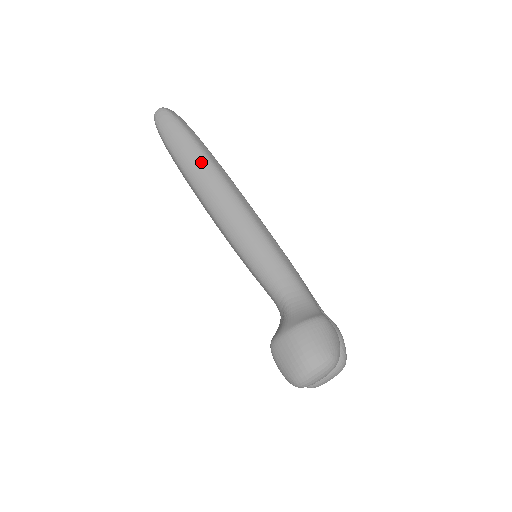
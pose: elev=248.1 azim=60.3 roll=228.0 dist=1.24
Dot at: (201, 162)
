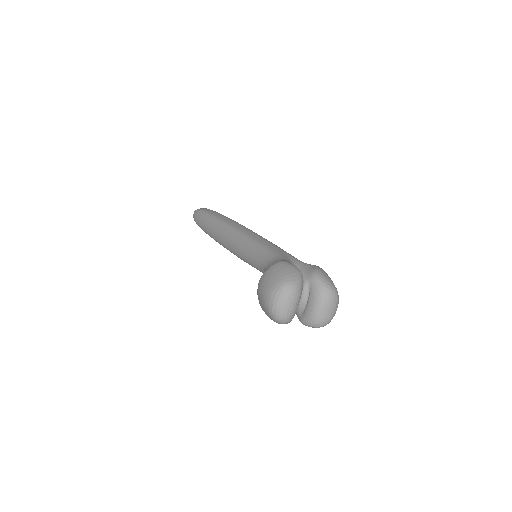
Dot at: (213, 223)
